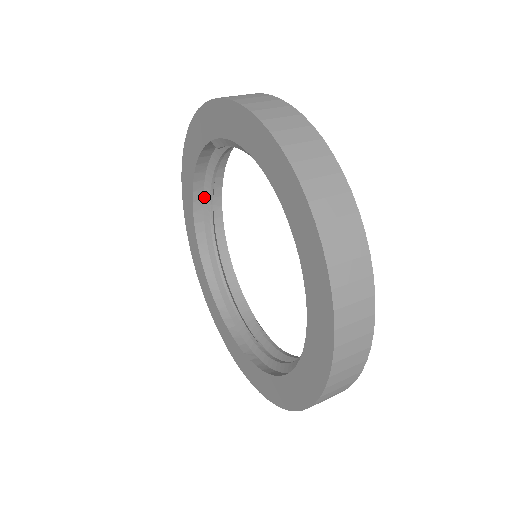
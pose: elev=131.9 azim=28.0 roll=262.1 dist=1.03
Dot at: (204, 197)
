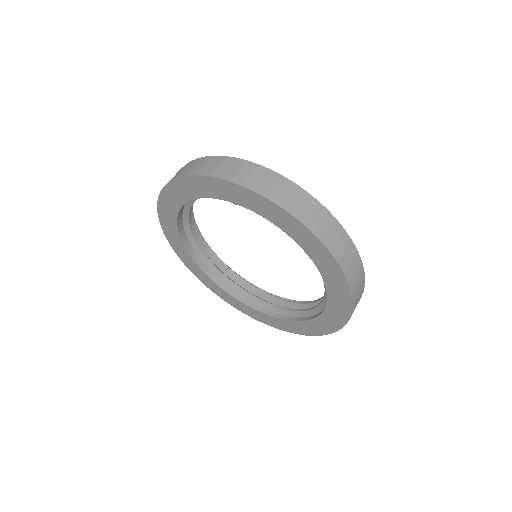
Dot at: (187, 203)
